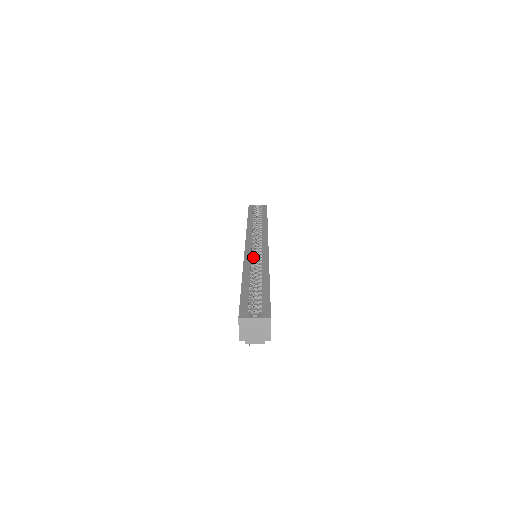
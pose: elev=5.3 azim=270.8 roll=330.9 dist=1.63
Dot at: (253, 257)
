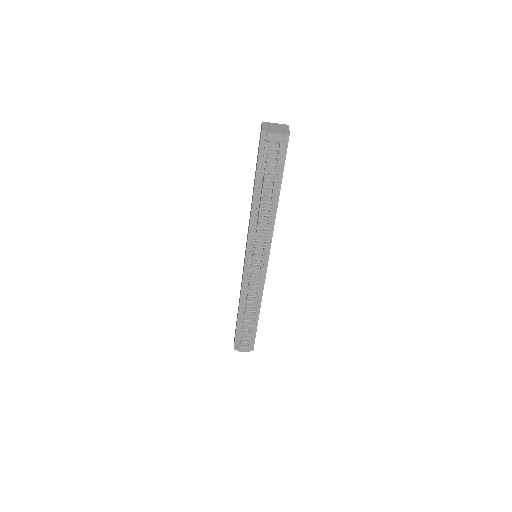
Dot at: occluded
